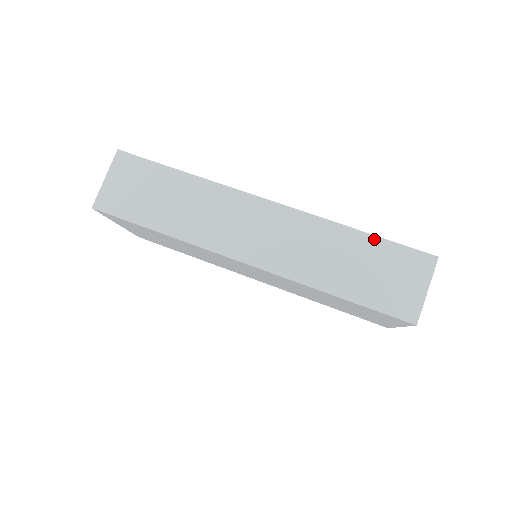
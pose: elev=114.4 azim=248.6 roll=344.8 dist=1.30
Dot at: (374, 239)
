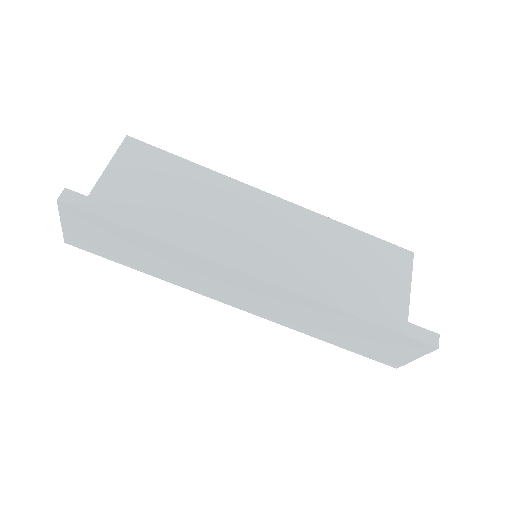
Dot at: (373, 325)
